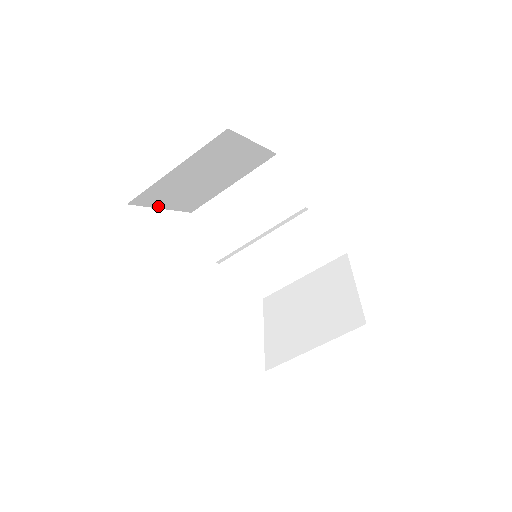
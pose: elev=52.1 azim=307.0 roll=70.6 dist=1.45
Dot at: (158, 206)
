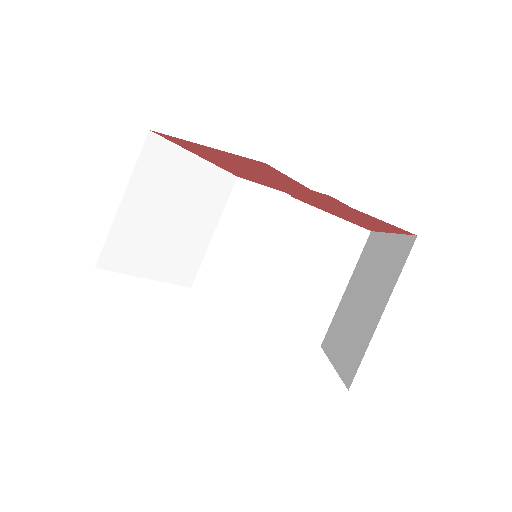
Dot at: (139, 273)
